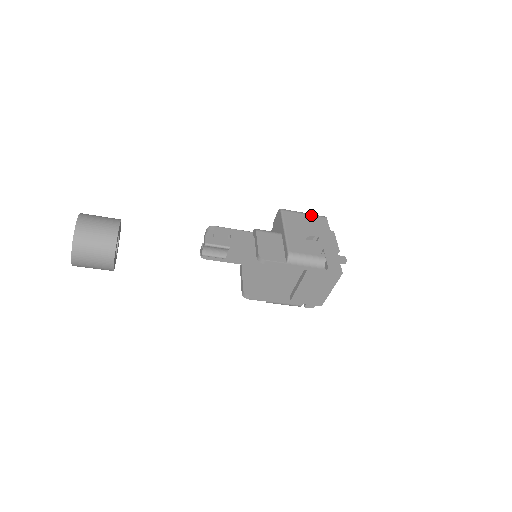
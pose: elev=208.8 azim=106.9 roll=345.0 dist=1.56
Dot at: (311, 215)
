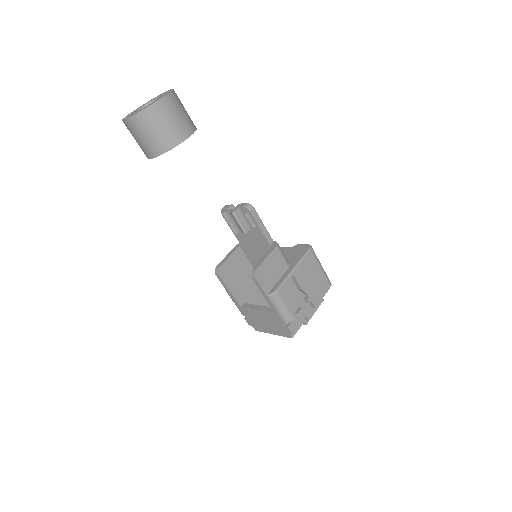
Dot at: (324, 274)
